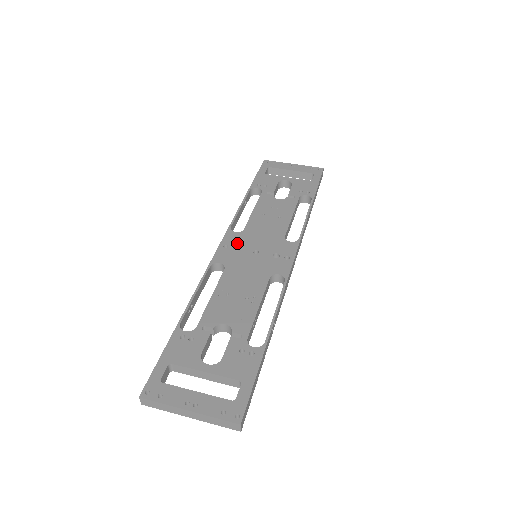
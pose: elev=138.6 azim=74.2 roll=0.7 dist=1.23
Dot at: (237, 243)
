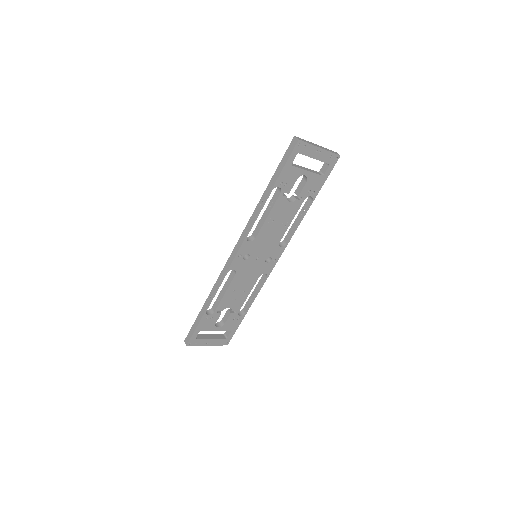
Dot at: occluded
